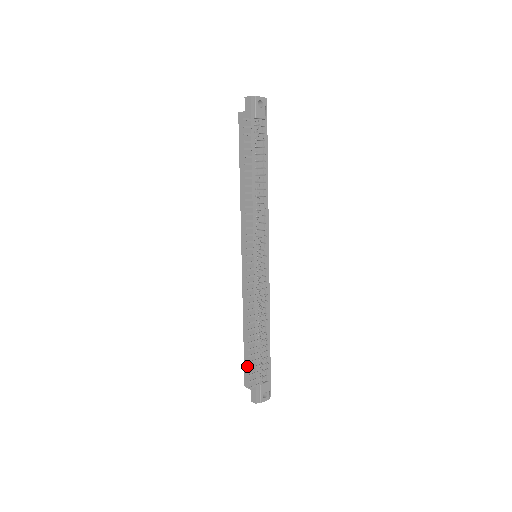
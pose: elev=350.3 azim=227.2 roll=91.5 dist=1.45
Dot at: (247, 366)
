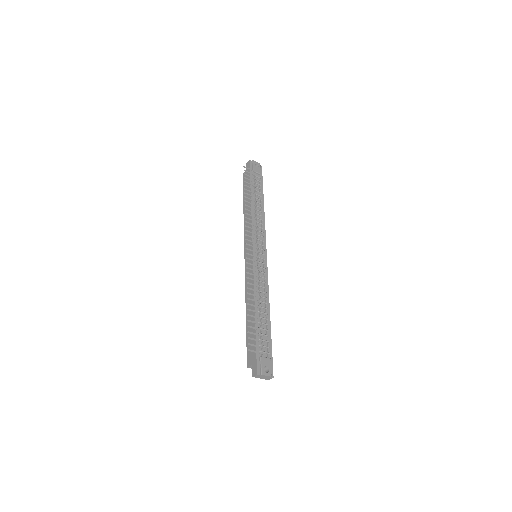
Dot at: occluded
